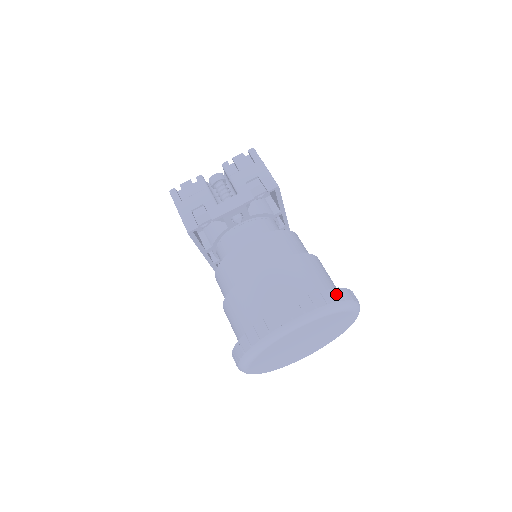
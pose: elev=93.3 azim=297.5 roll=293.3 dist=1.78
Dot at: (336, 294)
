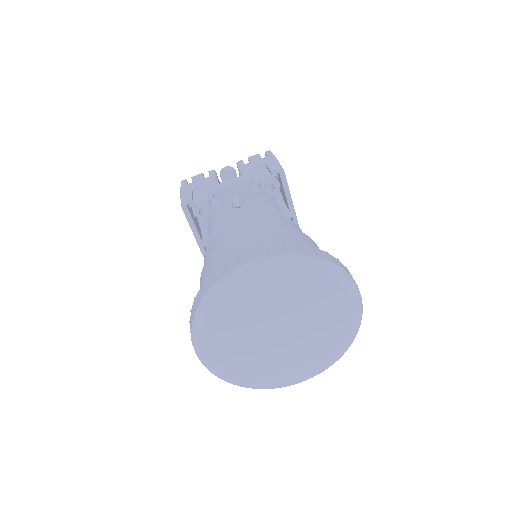
Dot at: (320, 253)
